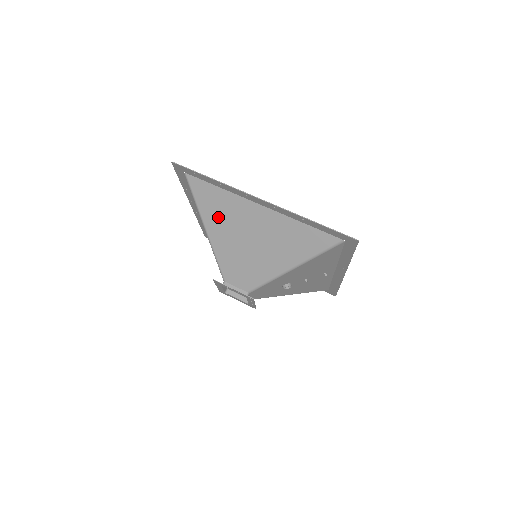
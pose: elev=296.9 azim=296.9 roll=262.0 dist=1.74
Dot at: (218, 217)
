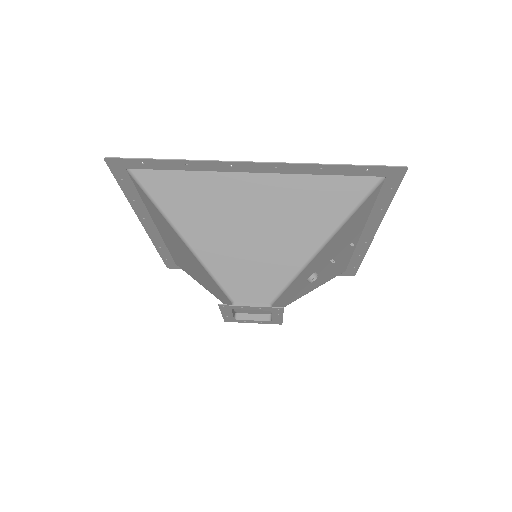
Dot at: (197, 215)
